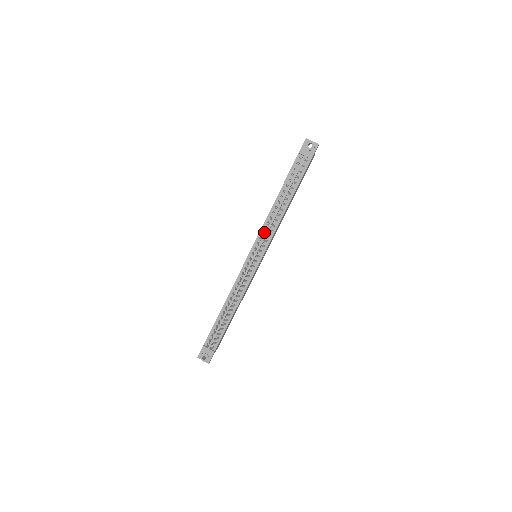
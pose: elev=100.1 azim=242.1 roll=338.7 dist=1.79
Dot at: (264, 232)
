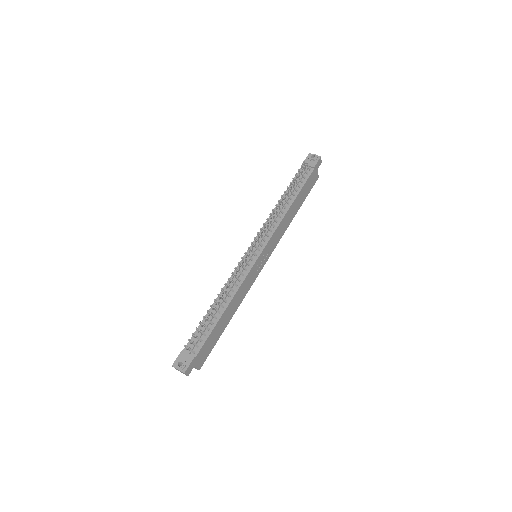
Dot at: (266, 228)
